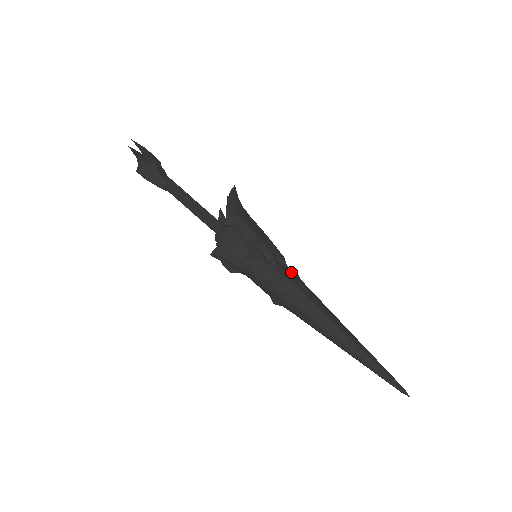
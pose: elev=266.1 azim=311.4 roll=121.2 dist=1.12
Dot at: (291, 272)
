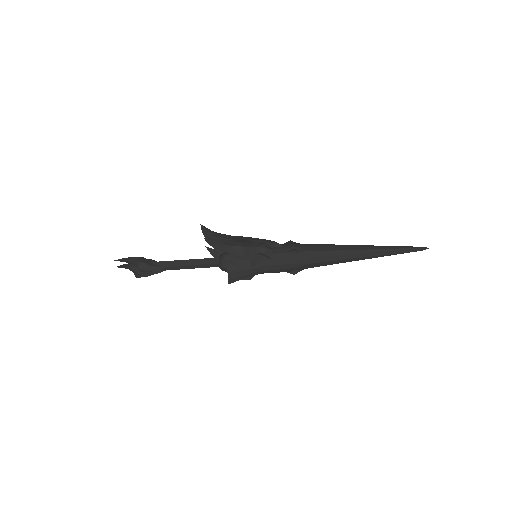
Dot at: (286, 246)
